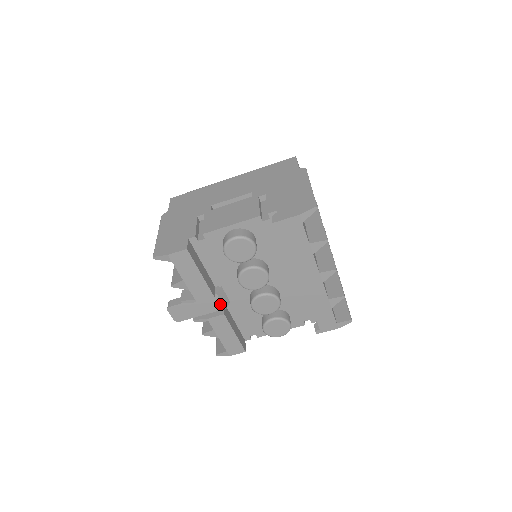
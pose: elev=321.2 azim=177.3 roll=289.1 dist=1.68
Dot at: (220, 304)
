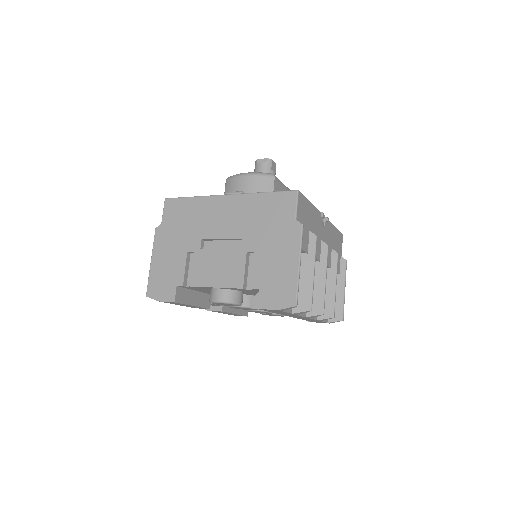
Dot at: (218, 305)
